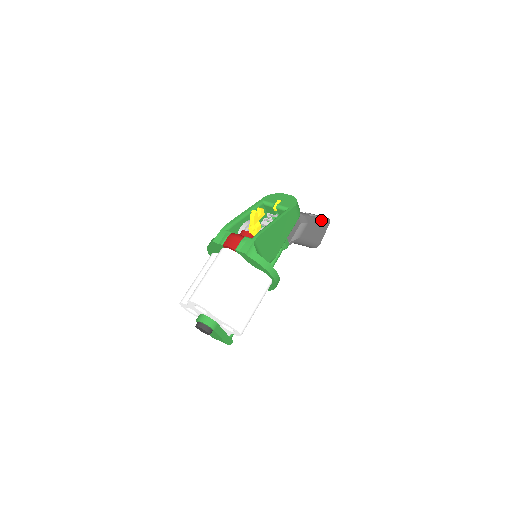
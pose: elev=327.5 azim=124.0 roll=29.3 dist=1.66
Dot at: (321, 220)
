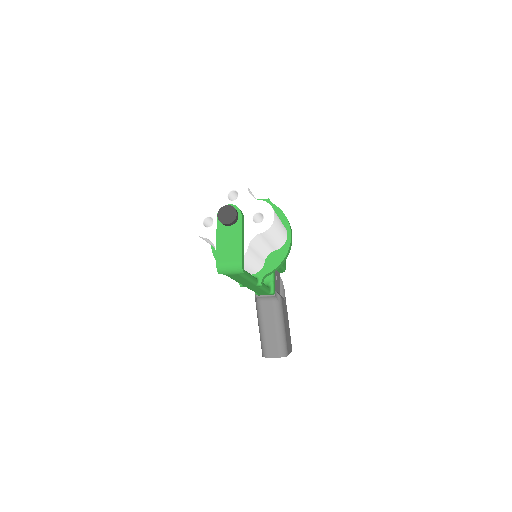
Dot at: (289, 328)
